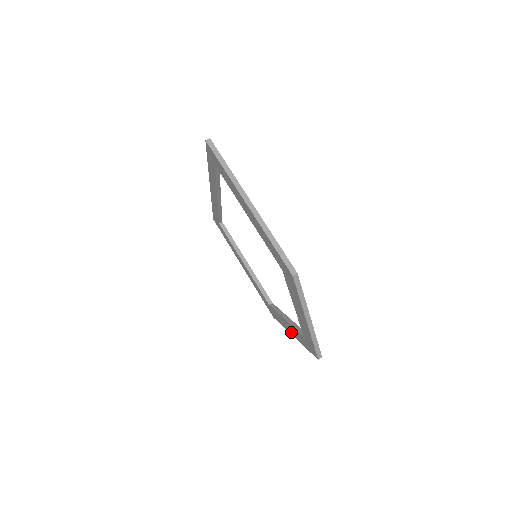
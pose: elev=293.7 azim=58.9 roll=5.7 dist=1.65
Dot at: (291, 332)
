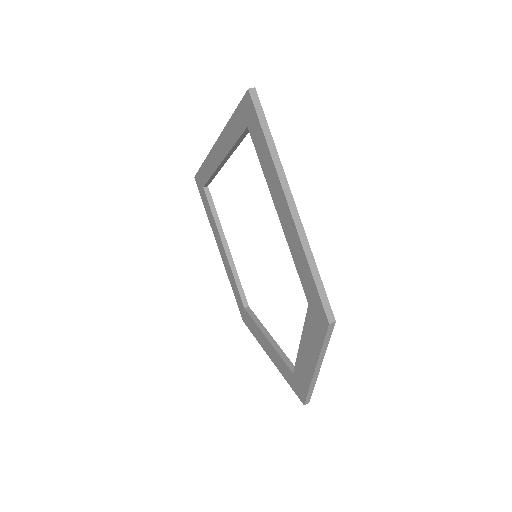
Dot at: (269, 353)
